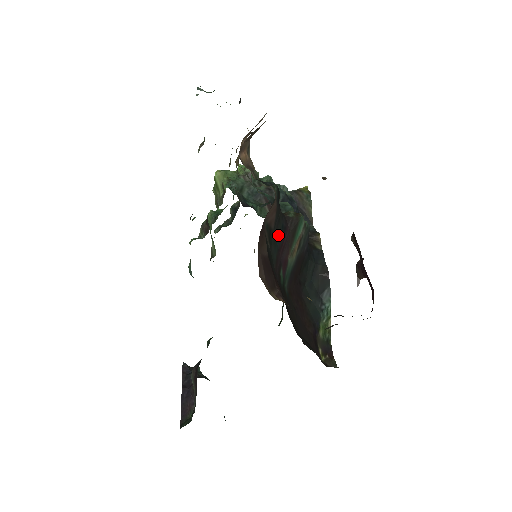
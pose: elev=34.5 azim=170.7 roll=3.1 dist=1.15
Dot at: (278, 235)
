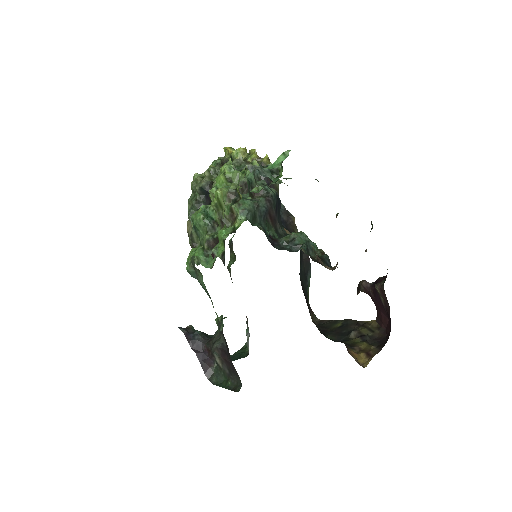
Dot at: occluded
